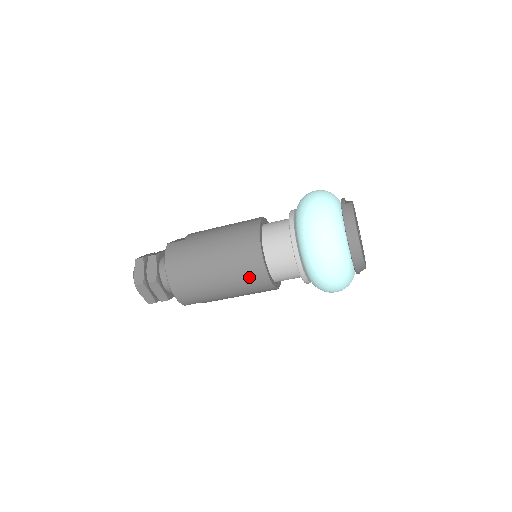
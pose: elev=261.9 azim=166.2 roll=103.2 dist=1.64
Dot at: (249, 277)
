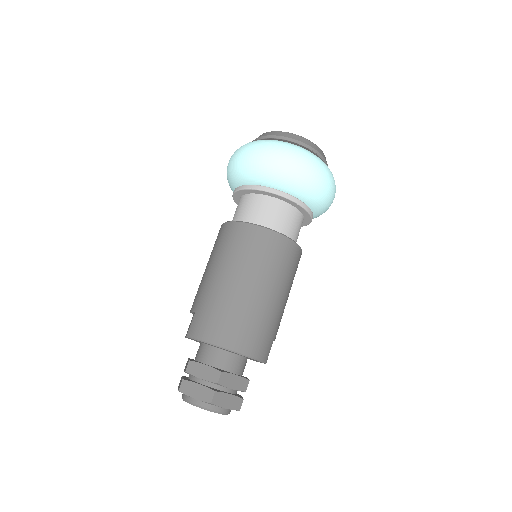
Dot at: (279, 256)
